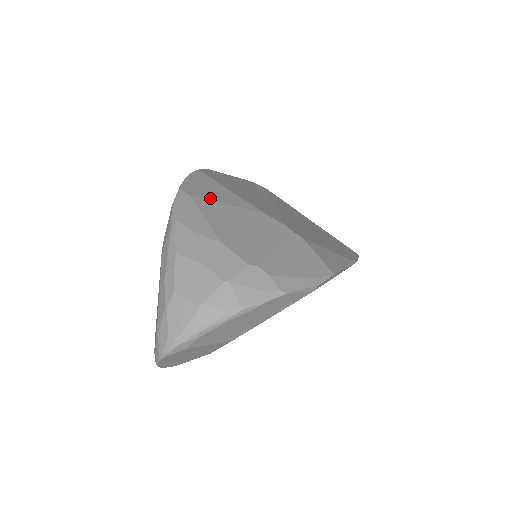
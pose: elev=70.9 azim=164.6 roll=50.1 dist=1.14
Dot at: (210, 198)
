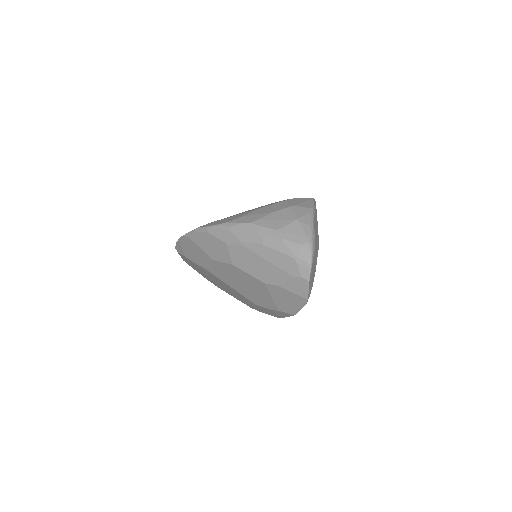
Dot at: occluded
